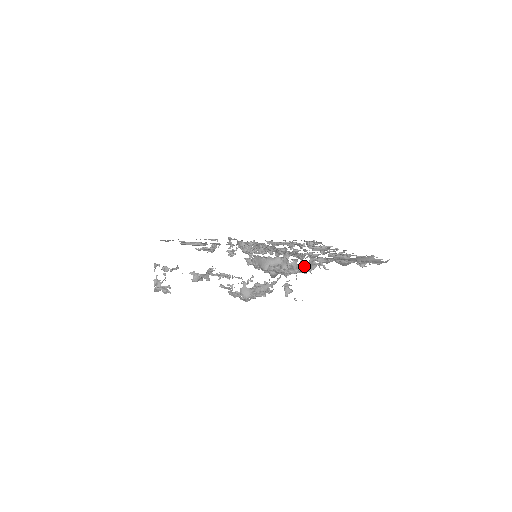
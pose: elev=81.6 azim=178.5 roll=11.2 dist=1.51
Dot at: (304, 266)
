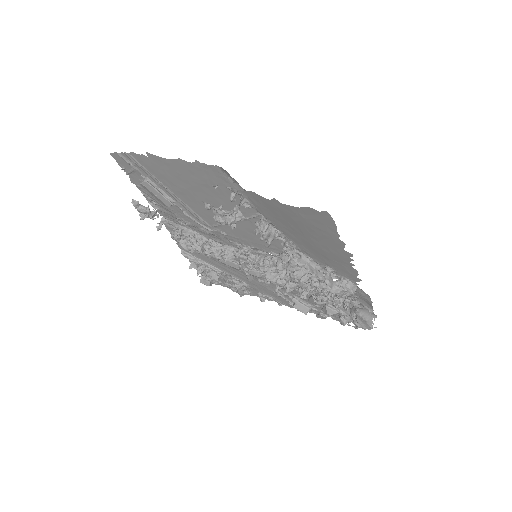
Dot at: occluded
